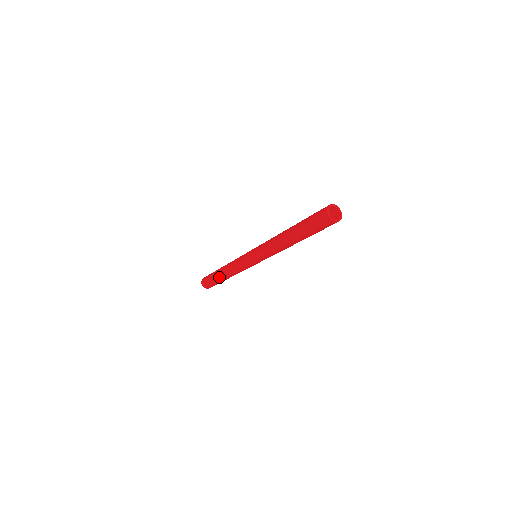
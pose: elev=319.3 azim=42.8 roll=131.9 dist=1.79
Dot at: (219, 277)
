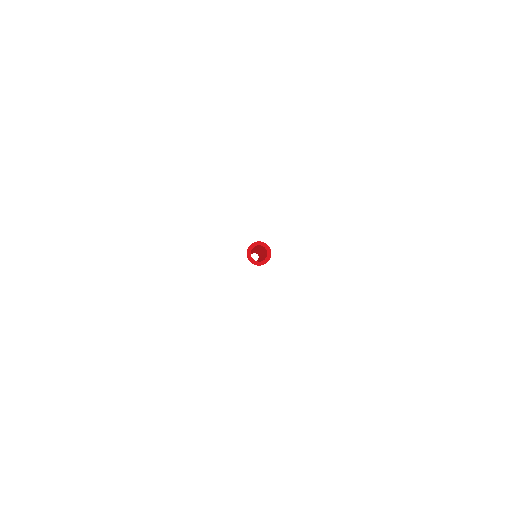
Dot at: occluded
